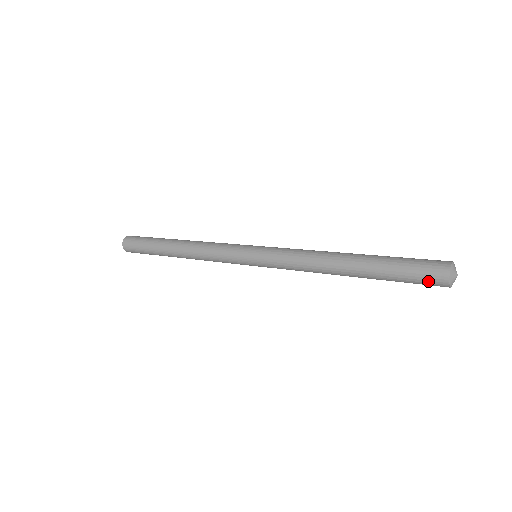
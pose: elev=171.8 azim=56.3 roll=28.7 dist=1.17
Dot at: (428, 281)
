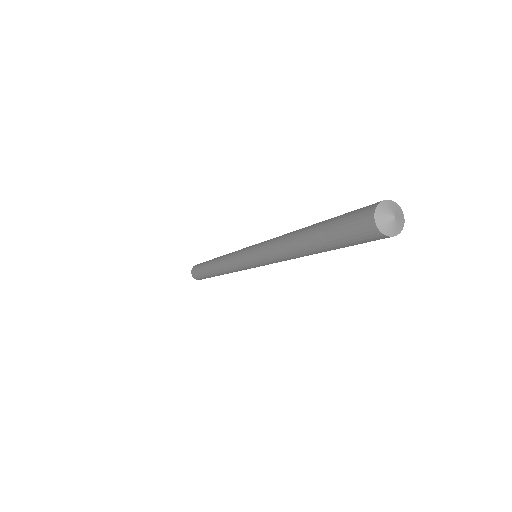
Dot at: occluded
